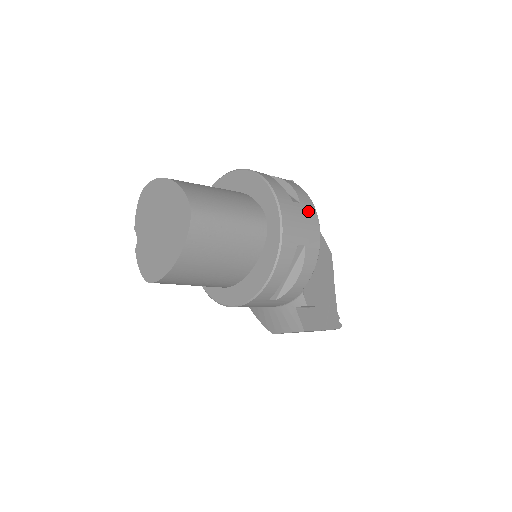
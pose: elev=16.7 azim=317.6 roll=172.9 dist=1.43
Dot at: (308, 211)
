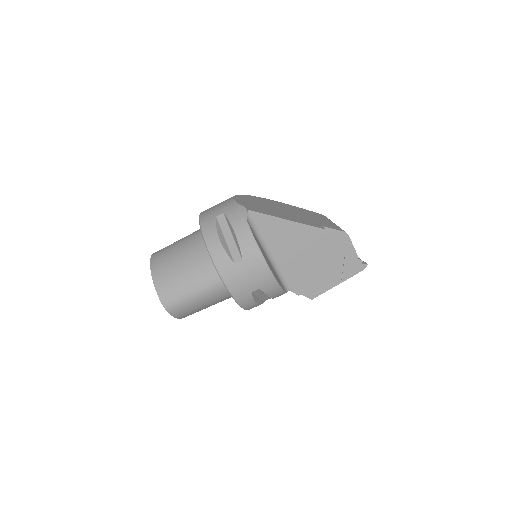
Dot at: (252, 263)
